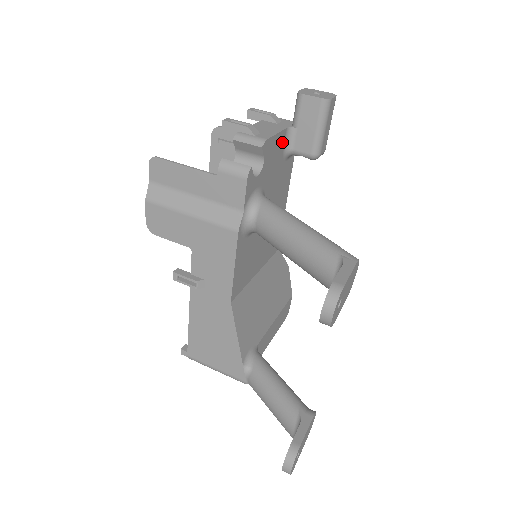
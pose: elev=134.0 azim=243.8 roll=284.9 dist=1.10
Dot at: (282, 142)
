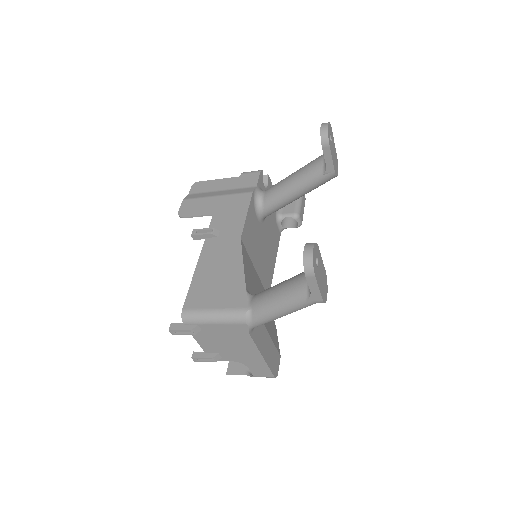
Dot at: occluded
